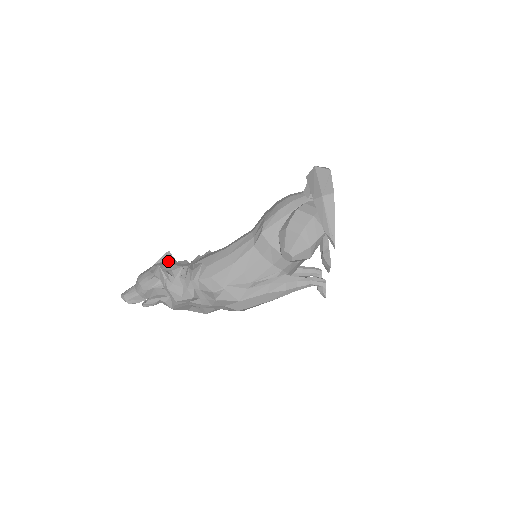
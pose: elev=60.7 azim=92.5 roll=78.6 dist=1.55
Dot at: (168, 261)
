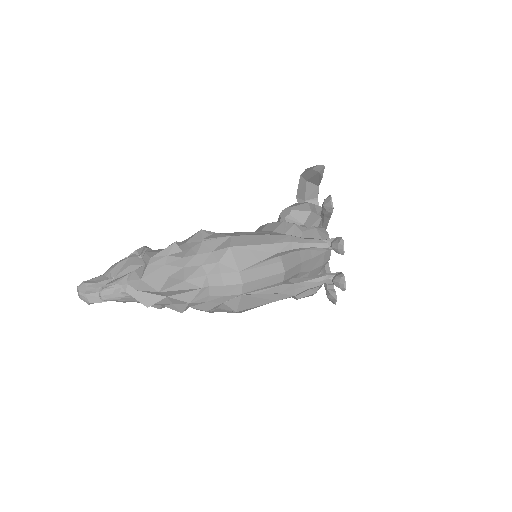
Dot at: occluded
